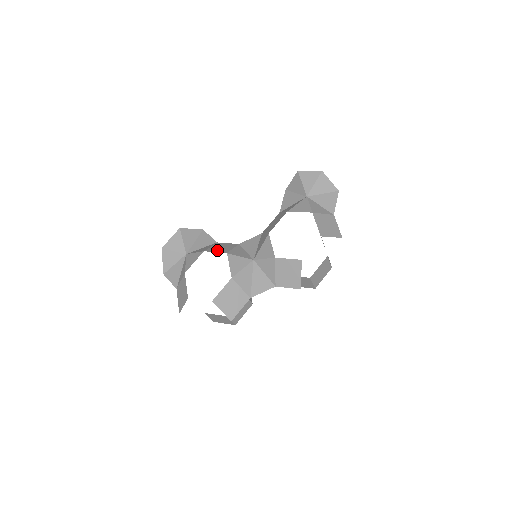
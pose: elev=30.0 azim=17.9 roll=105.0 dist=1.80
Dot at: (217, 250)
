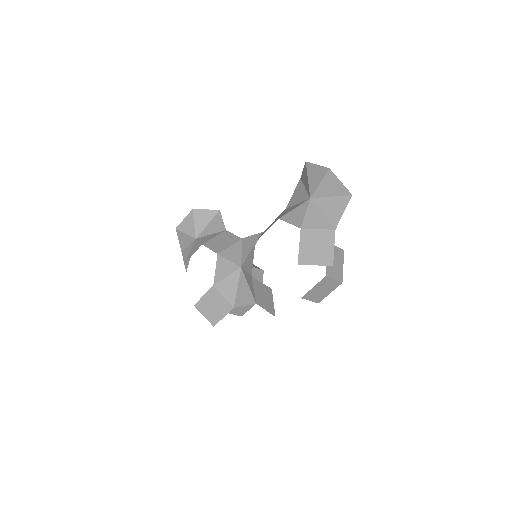
Dot at: (213, 246)
